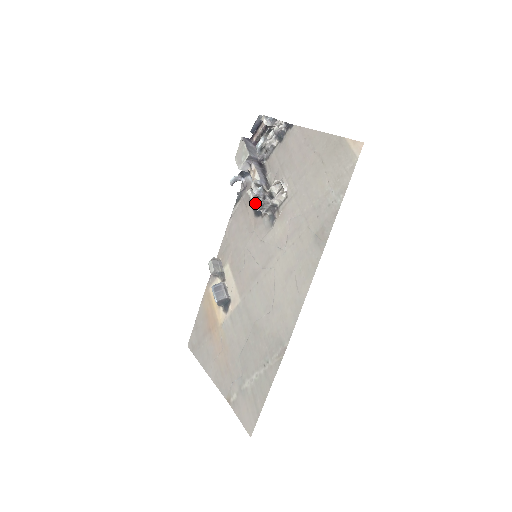
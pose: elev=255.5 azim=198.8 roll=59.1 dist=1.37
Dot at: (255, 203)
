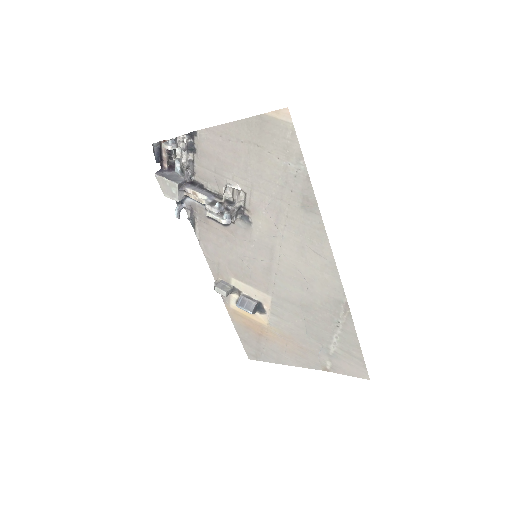
Dot at: (224, 220)
